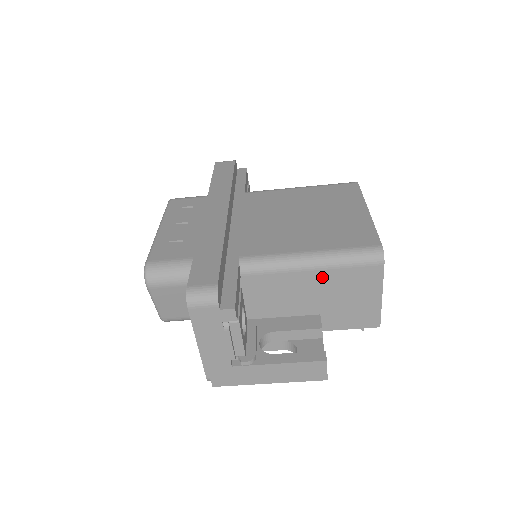
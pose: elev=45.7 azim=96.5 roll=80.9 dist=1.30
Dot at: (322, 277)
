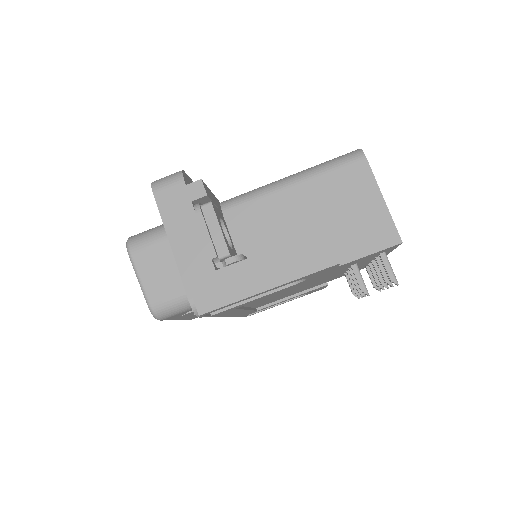
Dot at: (308, 191)
